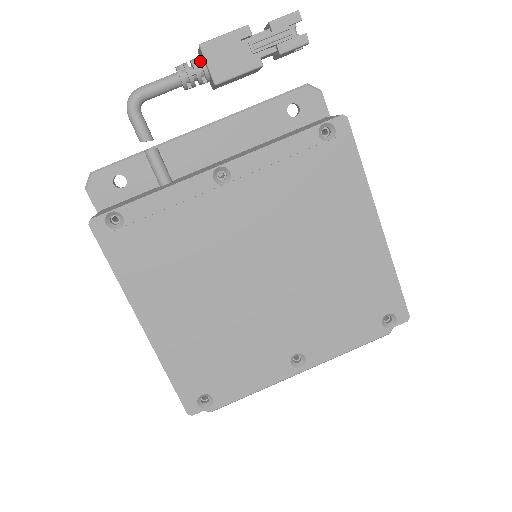
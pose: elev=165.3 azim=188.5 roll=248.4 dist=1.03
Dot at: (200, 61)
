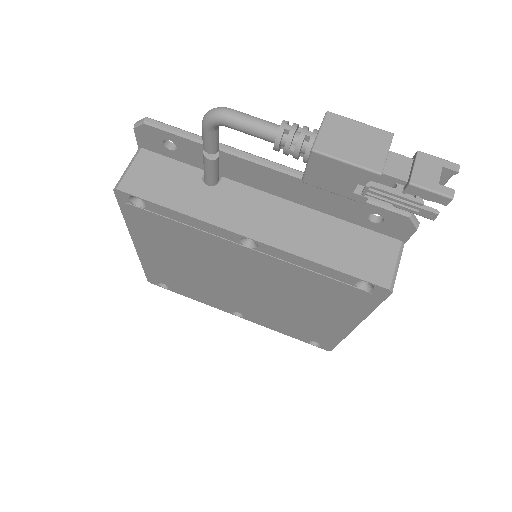
Dot at: (306, 150)
